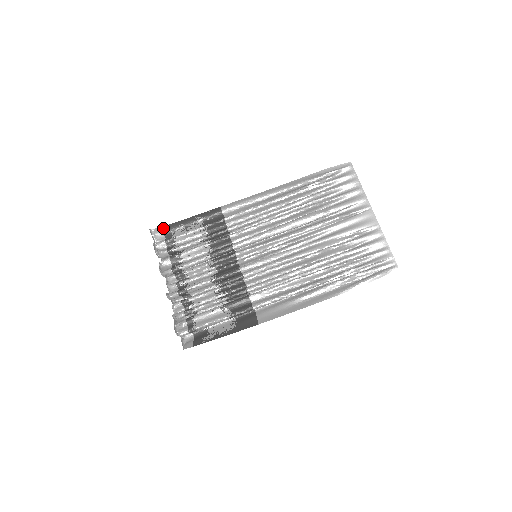
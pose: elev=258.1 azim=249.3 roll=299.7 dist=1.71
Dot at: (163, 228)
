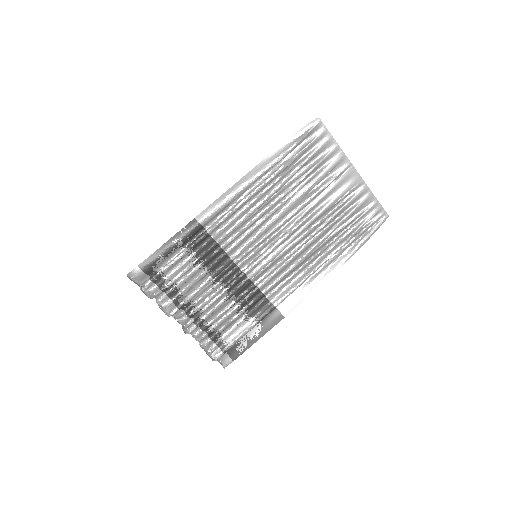
Dot at: (140, 267)
